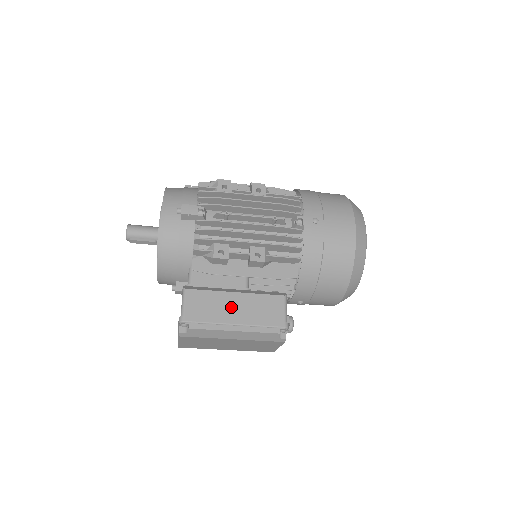
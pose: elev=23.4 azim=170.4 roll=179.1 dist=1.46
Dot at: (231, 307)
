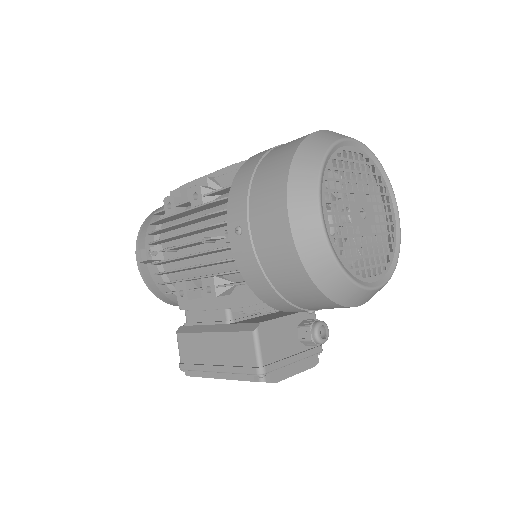
Dot at: (210, 351)
